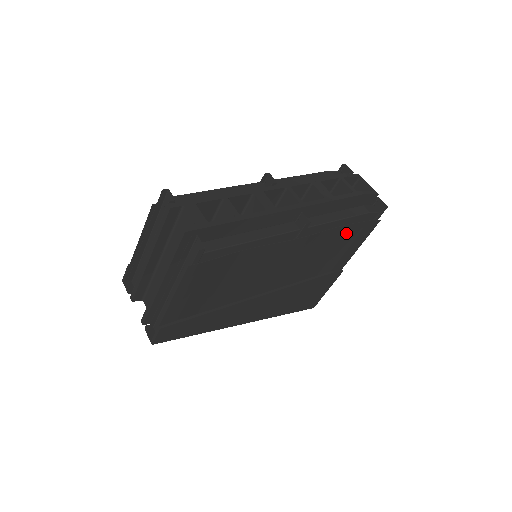
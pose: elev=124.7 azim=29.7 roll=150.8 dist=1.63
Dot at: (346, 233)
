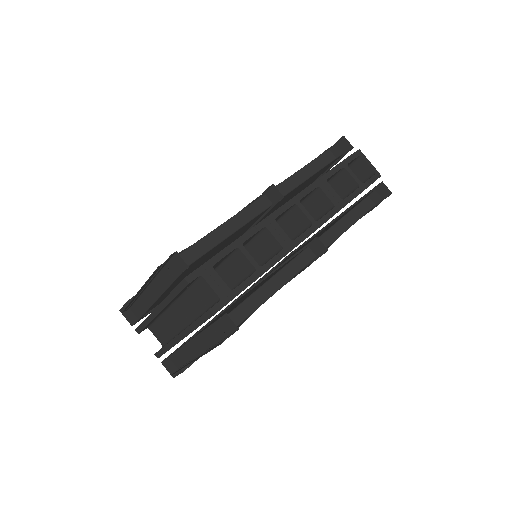
Dot at: occluded
